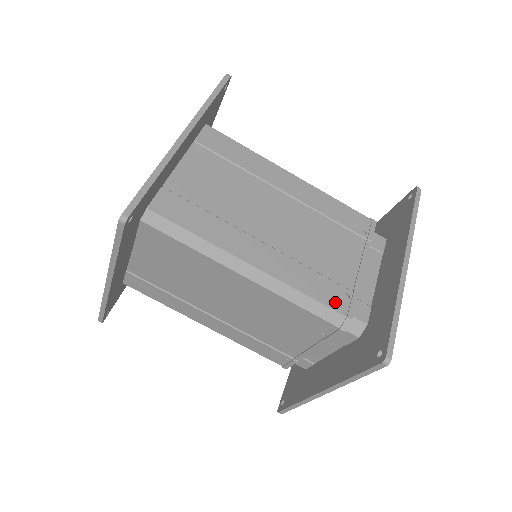
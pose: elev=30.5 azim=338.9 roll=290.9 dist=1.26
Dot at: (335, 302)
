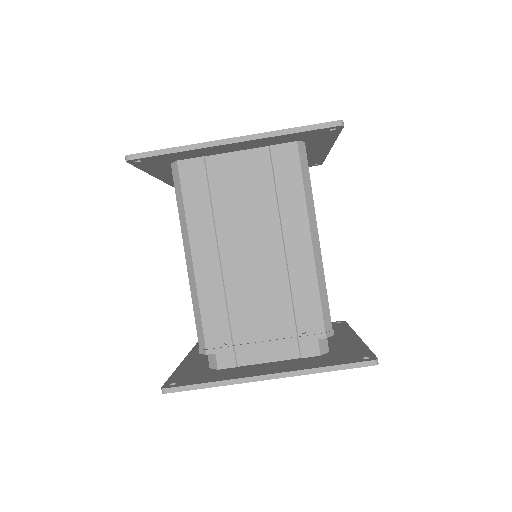
Dot at: occluded
